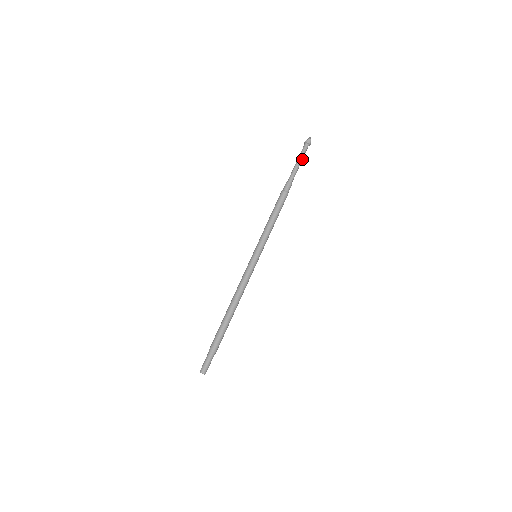
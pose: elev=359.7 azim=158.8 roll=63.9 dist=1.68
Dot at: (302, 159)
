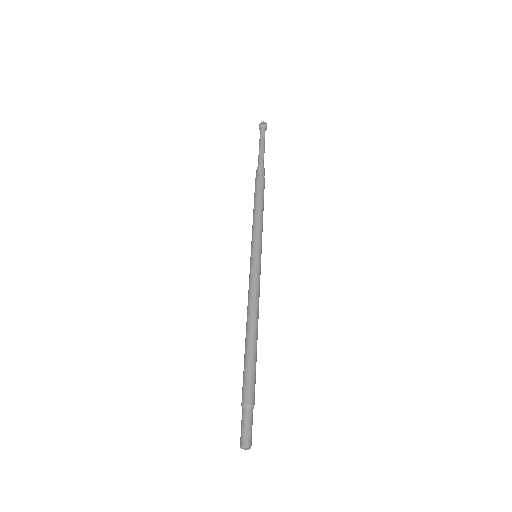
Dot at: (264, 144)
